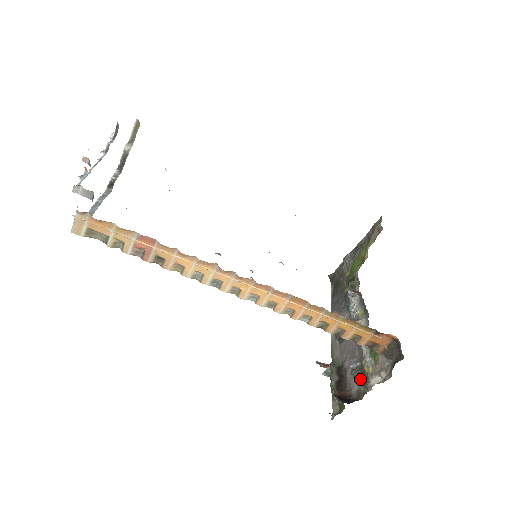
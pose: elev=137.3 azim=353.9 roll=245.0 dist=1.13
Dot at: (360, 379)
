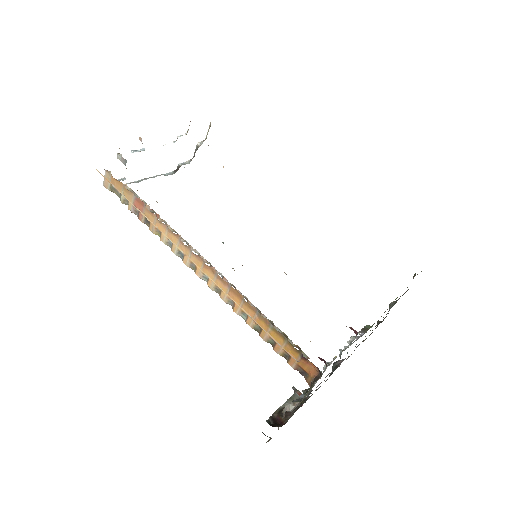
Dot at: (294, 409)
